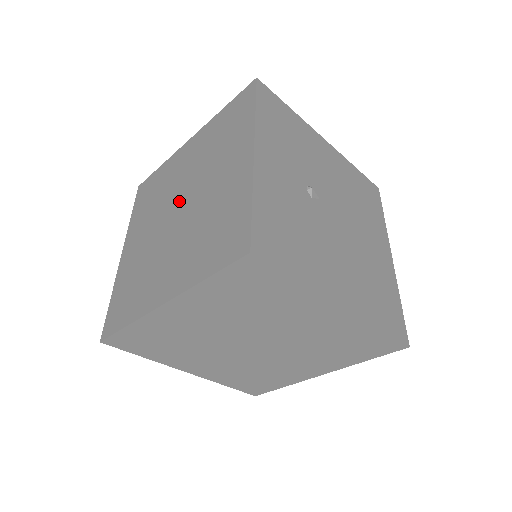
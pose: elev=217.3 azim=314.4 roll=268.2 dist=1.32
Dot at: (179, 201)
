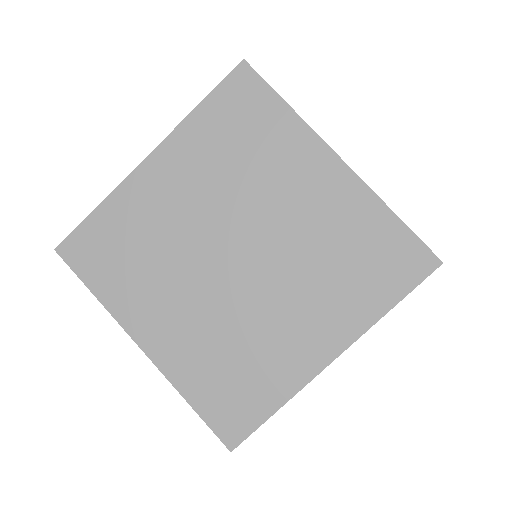
Dot at: (248, 245)
